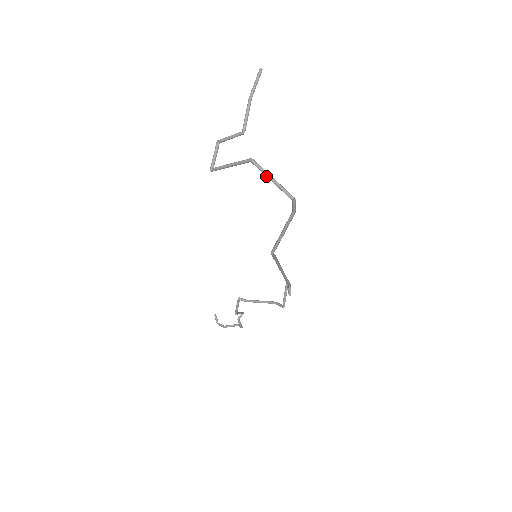
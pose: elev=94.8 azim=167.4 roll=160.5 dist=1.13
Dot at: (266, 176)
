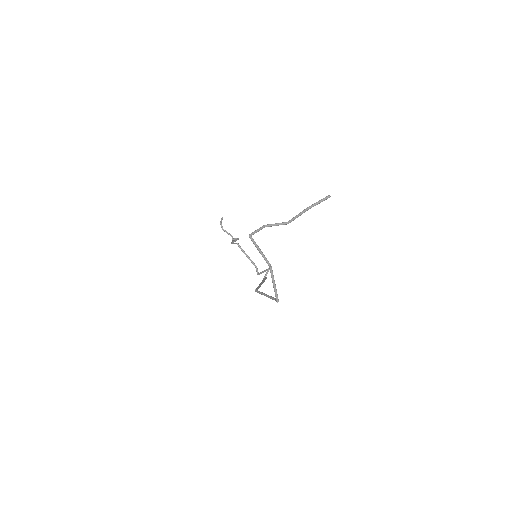
Dot at: (272, 280)
